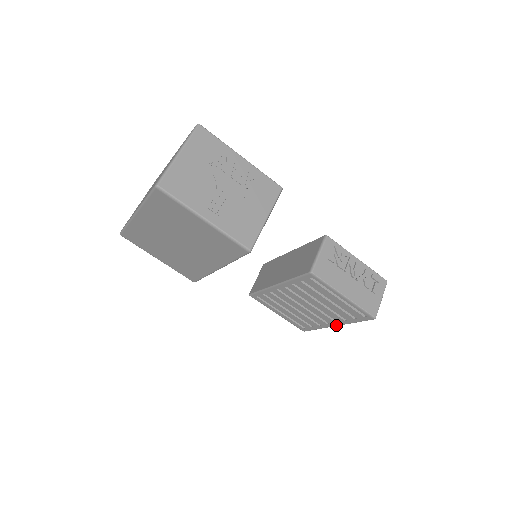
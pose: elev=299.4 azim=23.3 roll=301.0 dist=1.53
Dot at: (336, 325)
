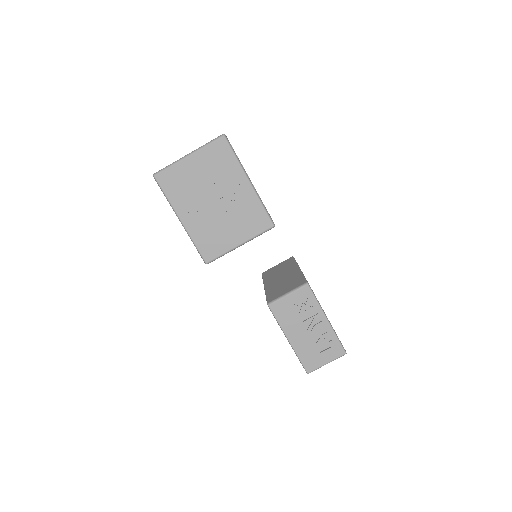
Dot at: occluded
